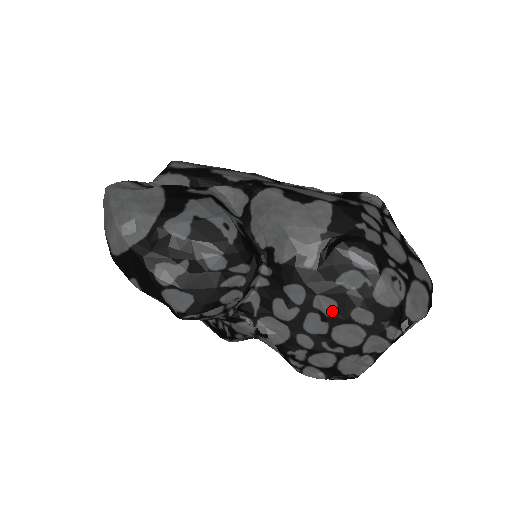
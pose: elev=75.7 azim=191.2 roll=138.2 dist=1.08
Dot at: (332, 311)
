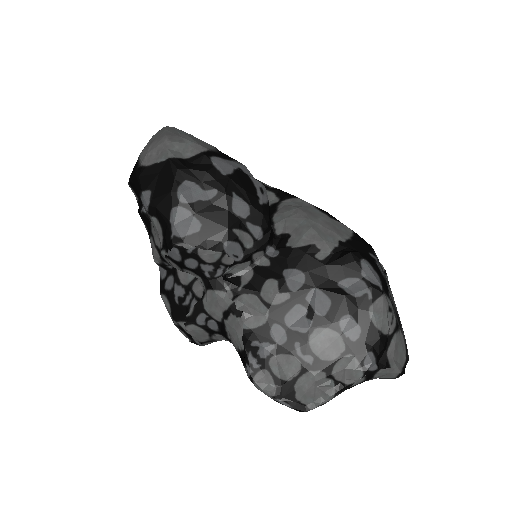
Dot at: (323, 309)
